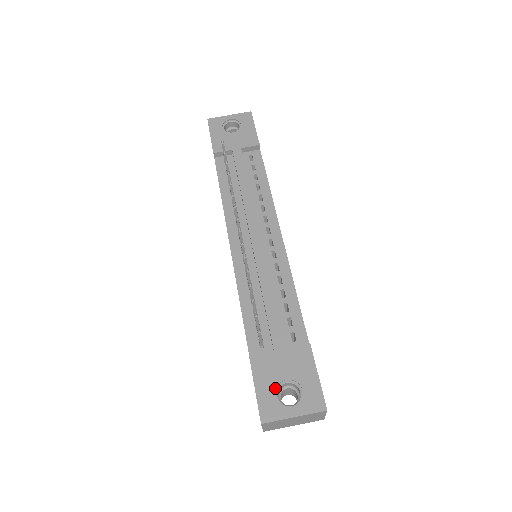
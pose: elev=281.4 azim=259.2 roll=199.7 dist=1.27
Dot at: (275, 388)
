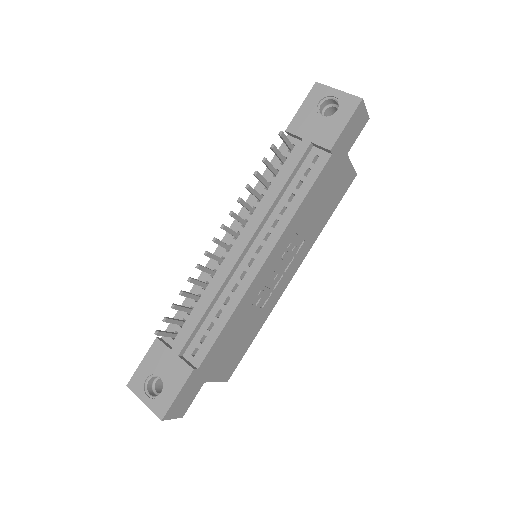
Dot at: (150, 374)
